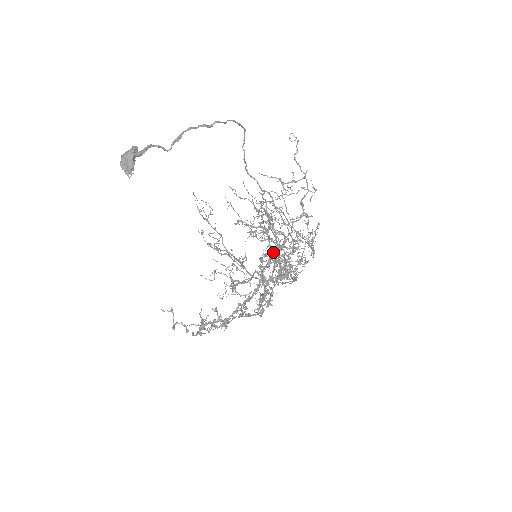
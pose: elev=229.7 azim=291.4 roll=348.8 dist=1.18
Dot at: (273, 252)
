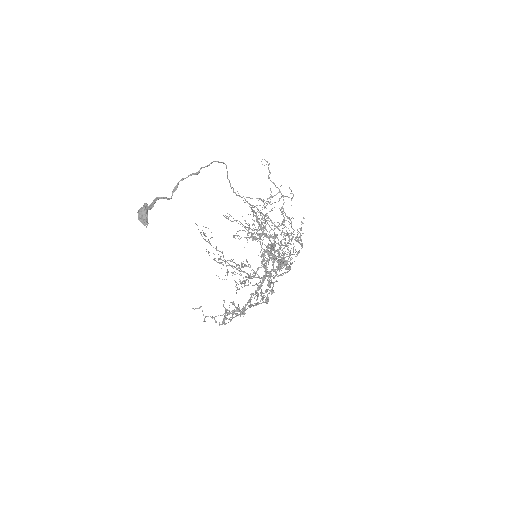
Dot at: (264, 256)
